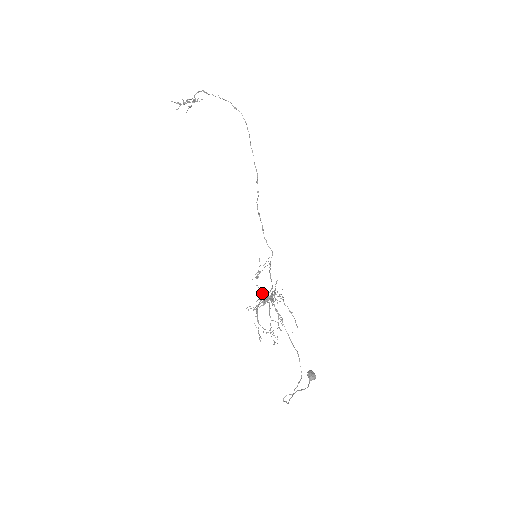
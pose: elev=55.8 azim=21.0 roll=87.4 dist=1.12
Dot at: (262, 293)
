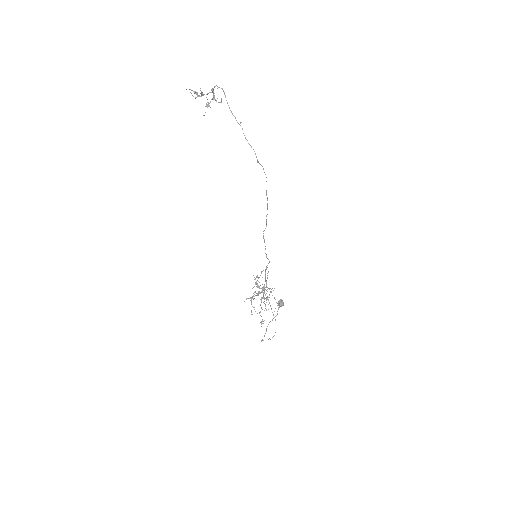
Dot at: occluded
